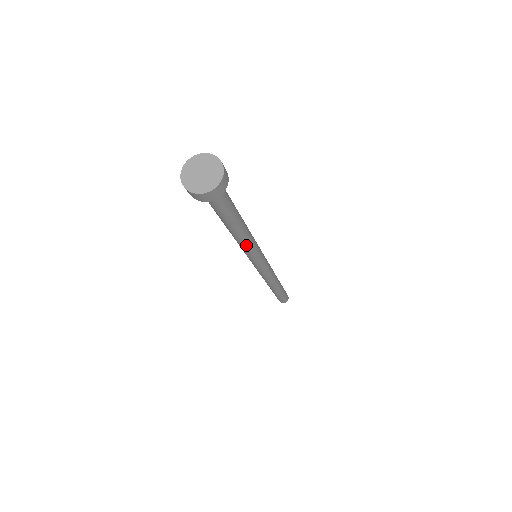
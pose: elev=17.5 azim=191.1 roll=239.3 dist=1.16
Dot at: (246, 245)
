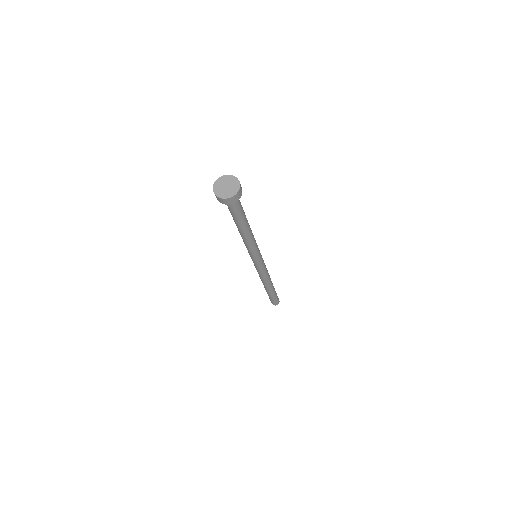
Dot at: (249, 244)
